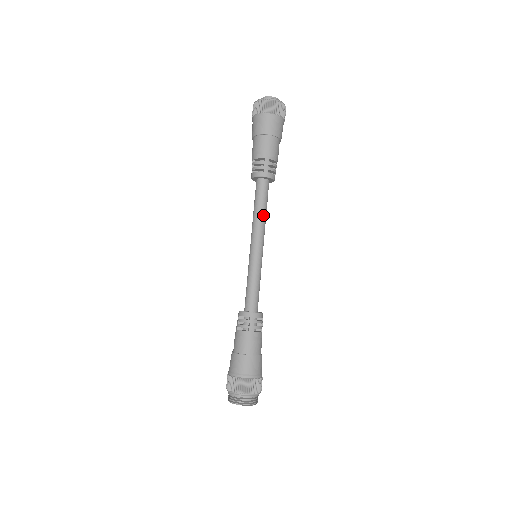
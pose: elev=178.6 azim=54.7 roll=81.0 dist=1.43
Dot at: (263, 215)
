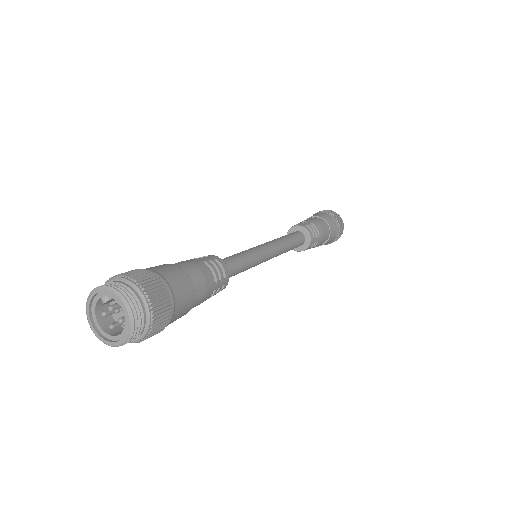
Dot at: (284, 240)
